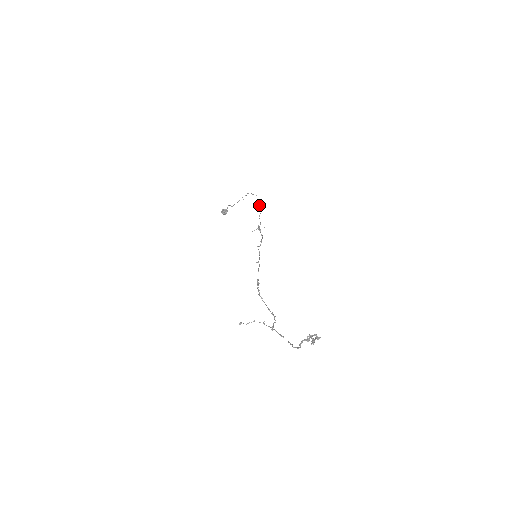
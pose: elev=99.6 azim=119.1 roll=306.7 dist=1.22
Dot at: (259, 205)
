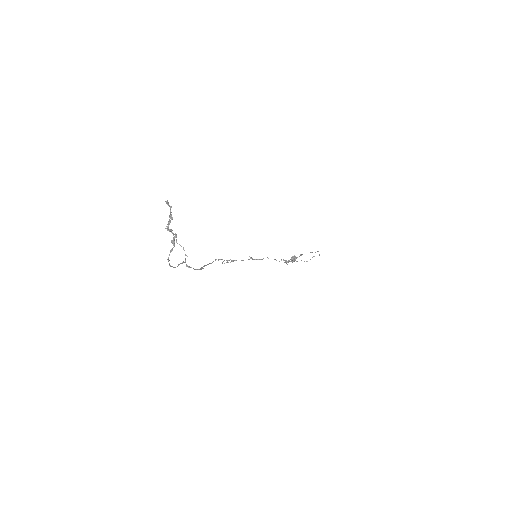
Dot at: occluded
